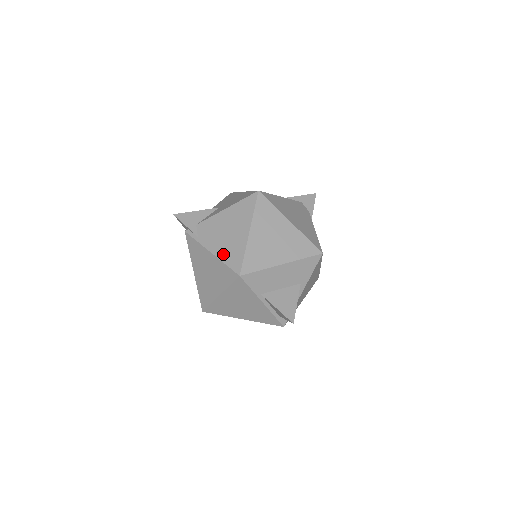
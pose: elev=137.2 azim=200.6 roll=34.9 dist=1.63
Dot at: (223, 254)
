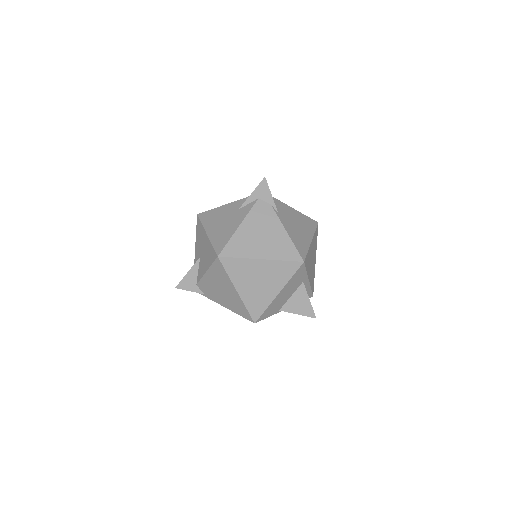
Dot at: (232, 308)
